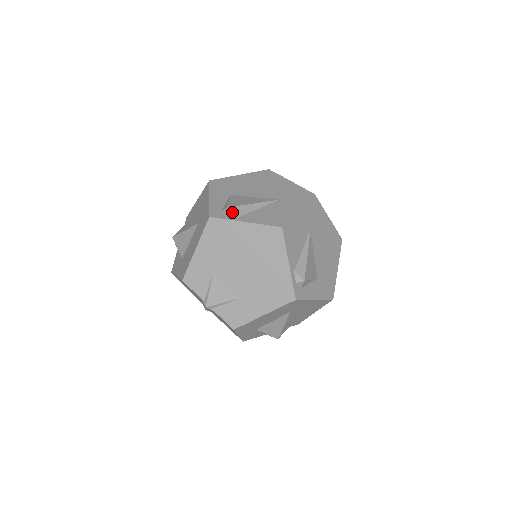
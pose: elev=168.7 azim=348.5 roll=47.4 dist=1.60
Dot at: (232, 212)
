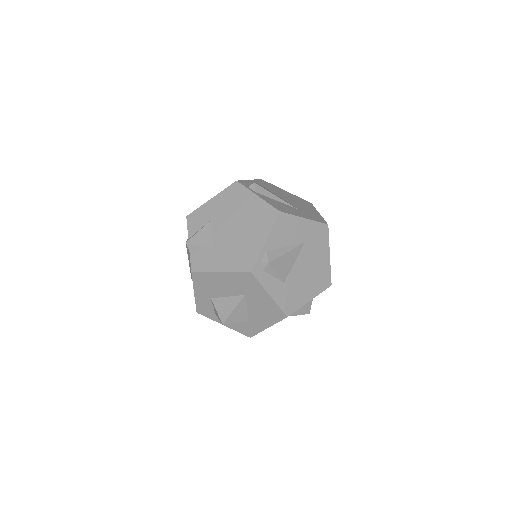
Dot at: (254, 187)
